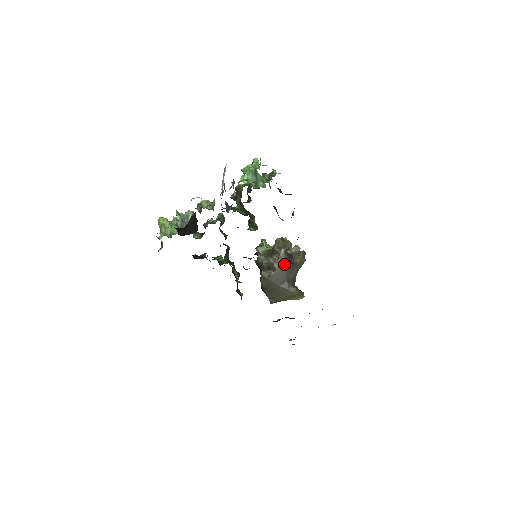
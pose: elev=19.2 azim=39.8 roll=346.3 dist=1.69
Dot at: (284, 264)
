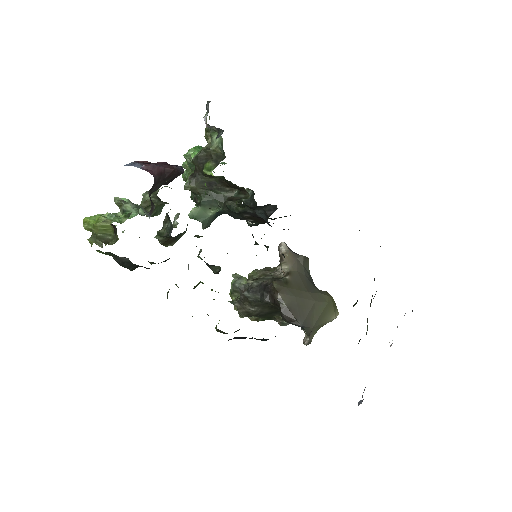
Dot at: (295, 260)
